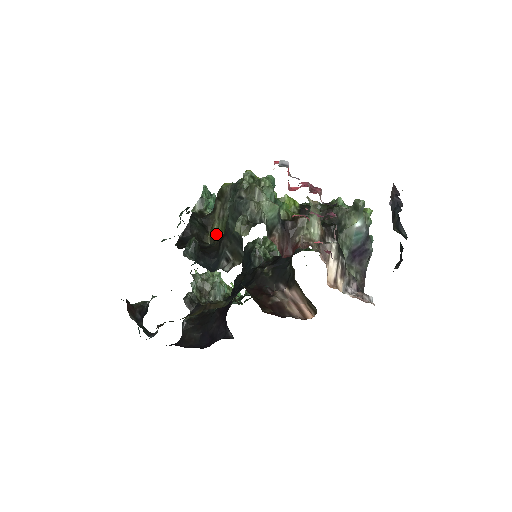
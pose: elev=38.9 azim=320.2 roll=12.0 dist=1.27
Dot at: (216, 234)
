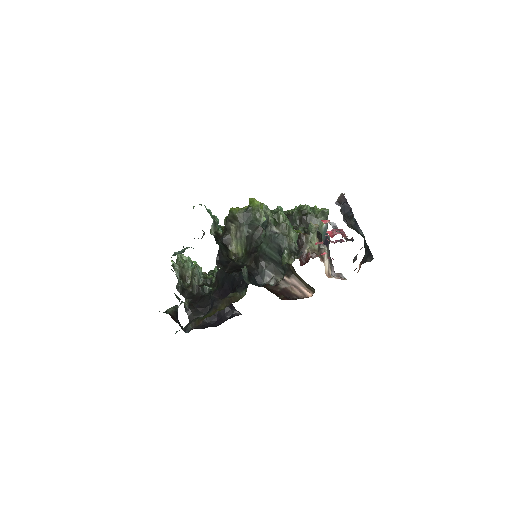
Dot at: (236, 250)
